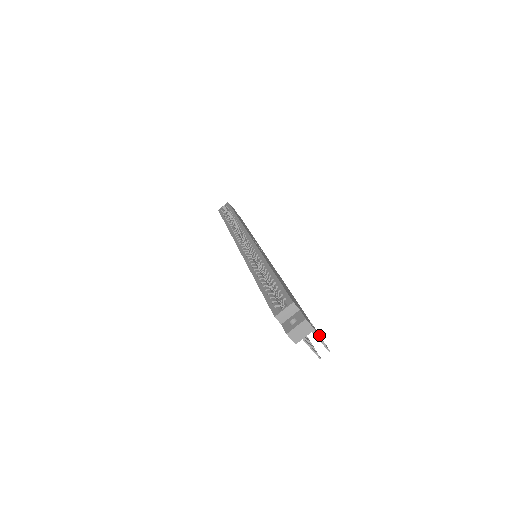
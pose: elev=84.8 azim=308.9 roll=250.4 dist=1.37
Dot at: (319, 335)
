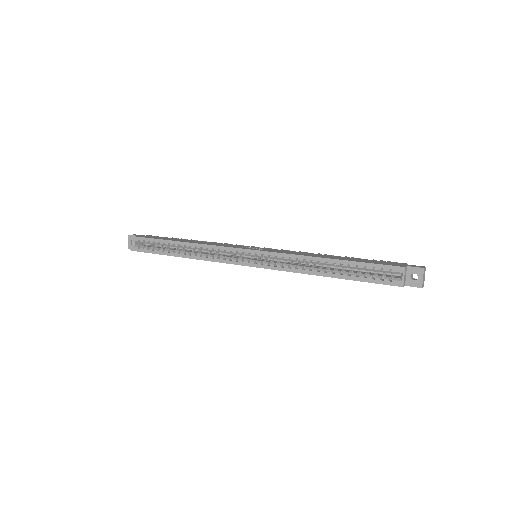
Dot at: occluded
